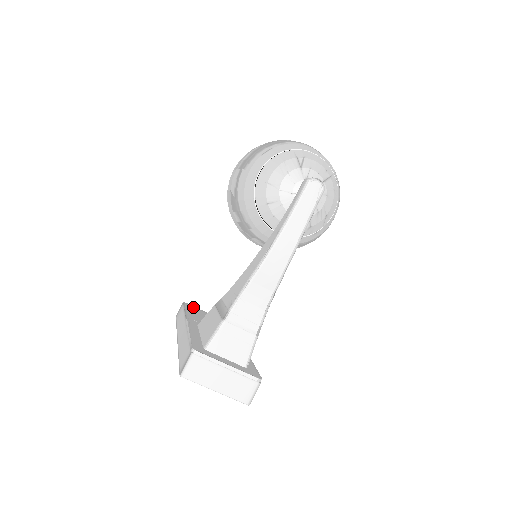
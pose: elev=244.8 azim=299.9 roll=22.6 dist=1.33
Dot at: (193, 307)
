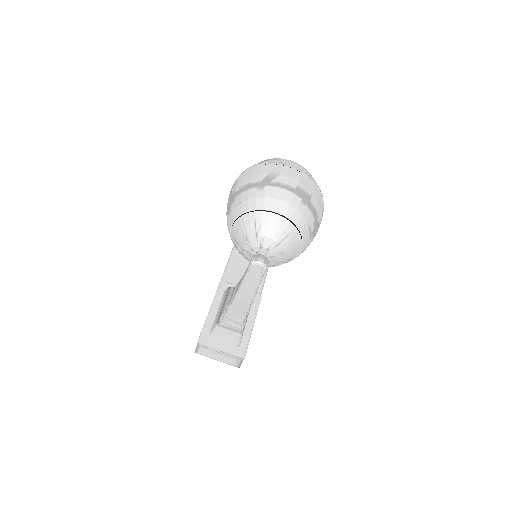
Dot at: occluded
